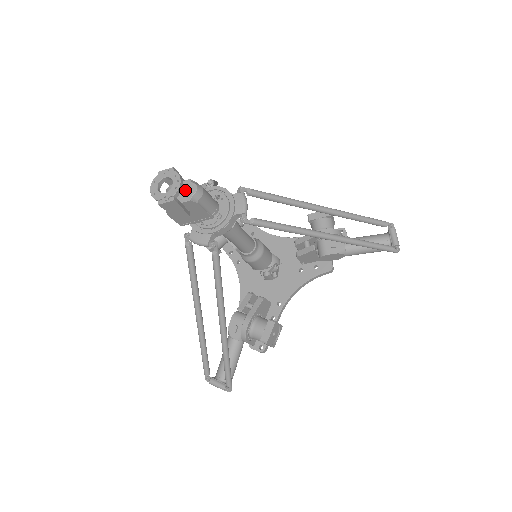
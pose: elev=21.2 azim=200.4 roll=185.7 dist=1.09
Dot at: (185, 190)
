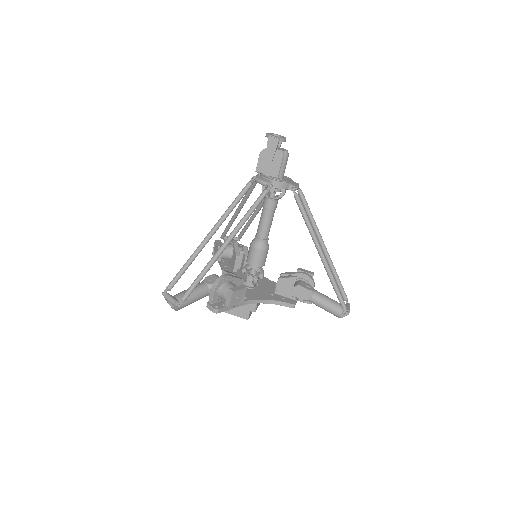
Dot at: (281, 149)
